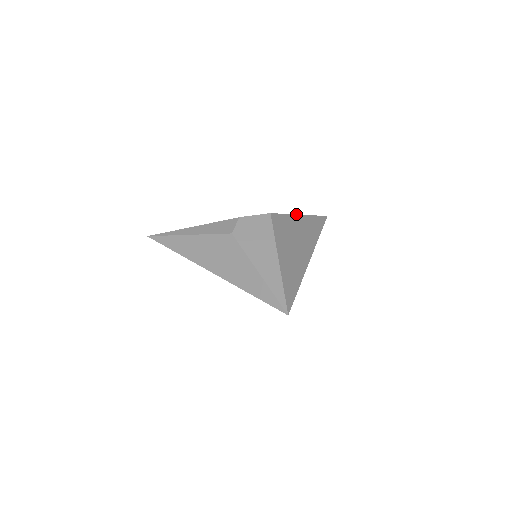
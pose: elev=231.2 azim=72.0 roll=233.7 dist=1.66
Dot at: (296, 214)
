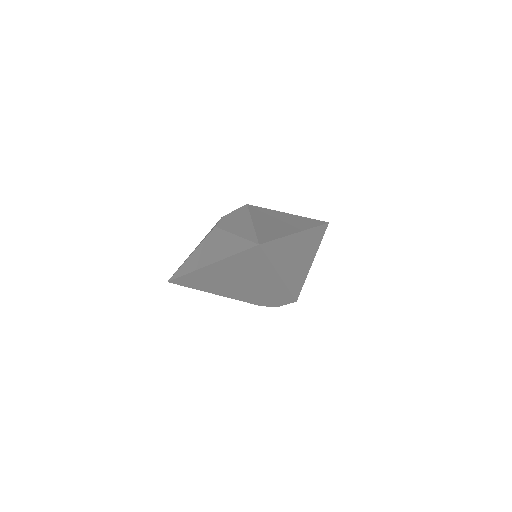
Dot at: (283, 212)
